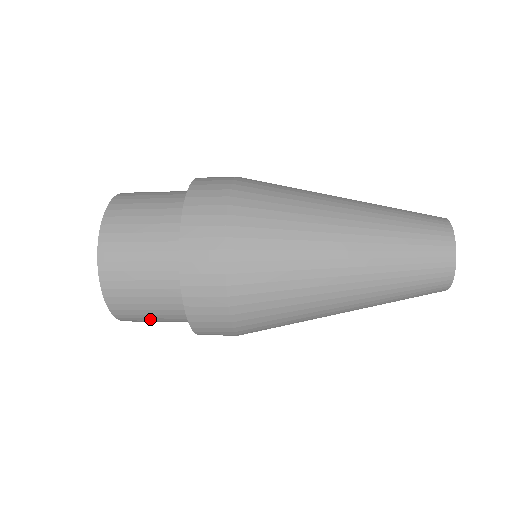
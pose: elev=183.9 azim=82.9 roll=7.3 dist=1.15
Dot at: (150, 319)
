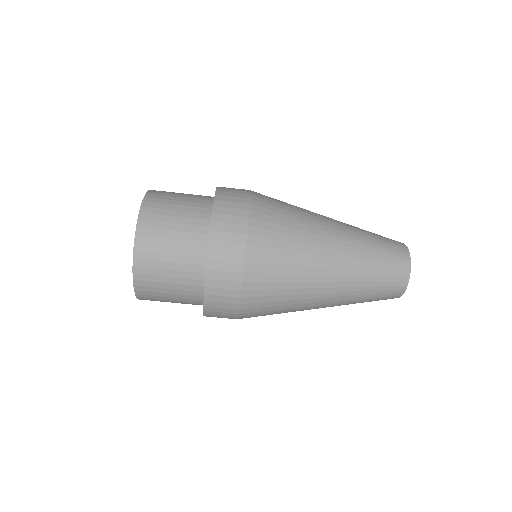
Dot at: (167, 233)
